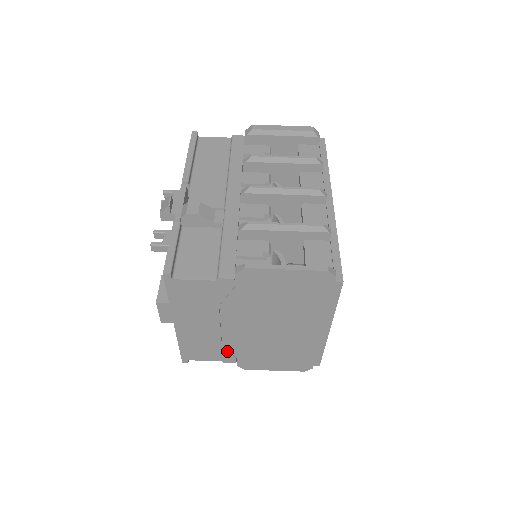
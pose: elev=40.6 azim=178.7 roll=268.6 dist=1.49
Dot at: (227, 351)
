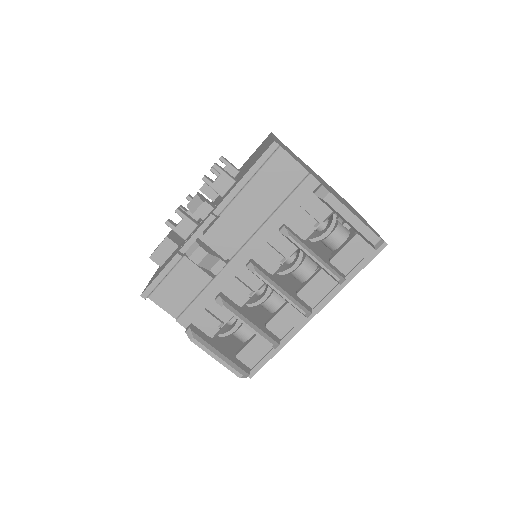
Dot at: occluded
